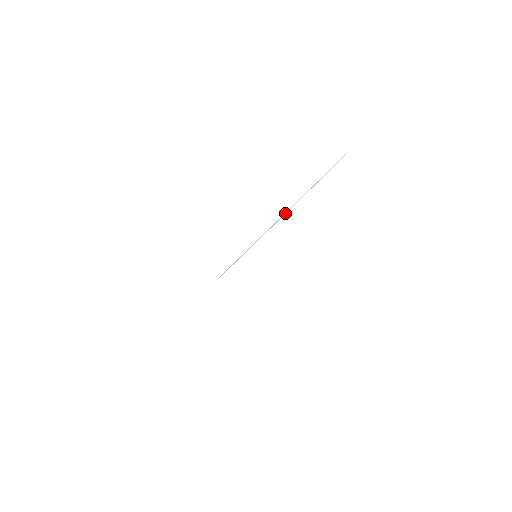
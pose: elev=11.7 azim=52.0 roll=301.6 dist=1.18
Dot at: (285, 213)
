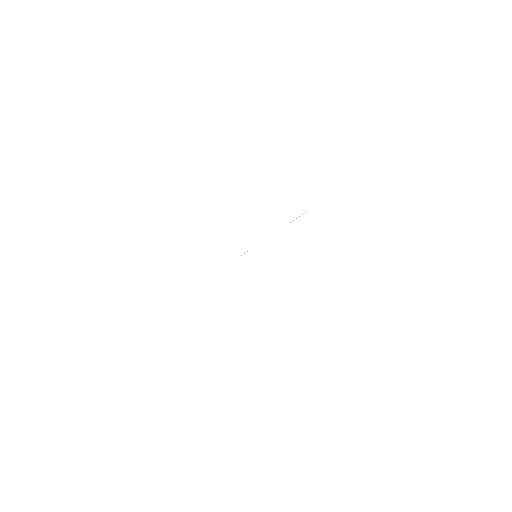
Dot at: occluded
